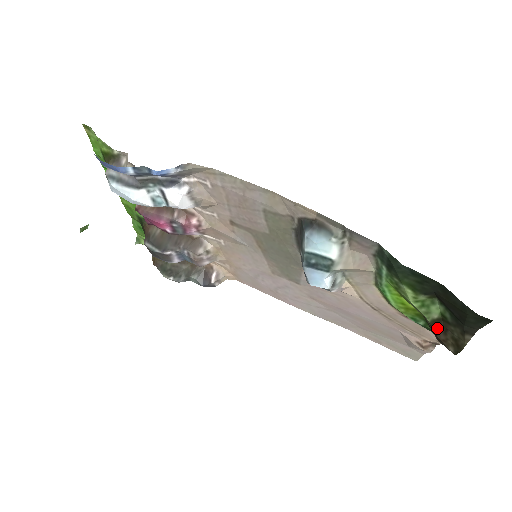
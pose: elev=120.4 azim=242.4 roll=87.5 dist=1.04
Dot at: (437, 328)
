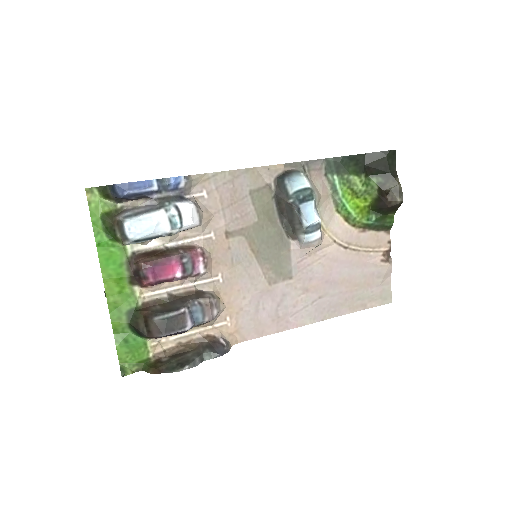
Dot at: (383, 195)
